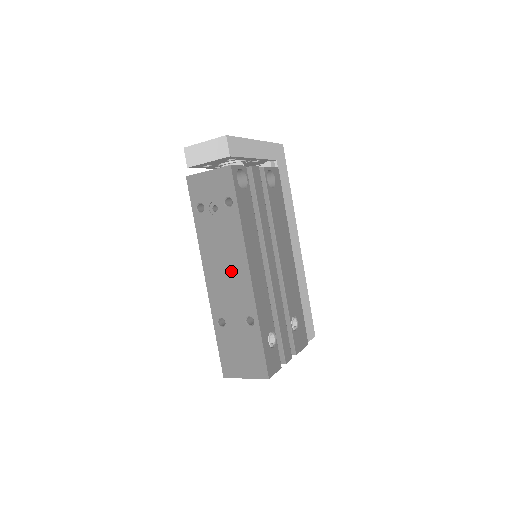
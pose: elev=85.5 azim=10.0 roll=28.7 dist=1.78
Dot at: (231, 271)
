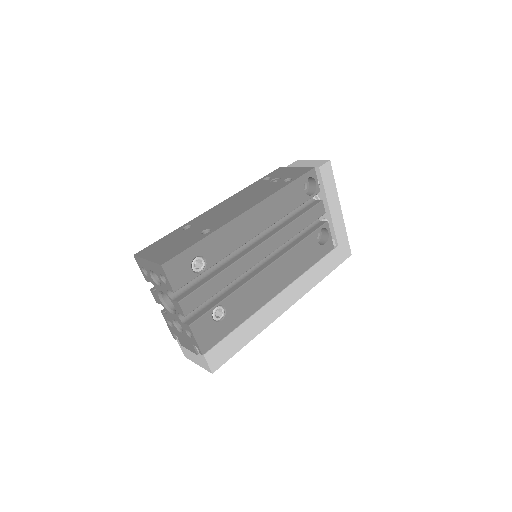
Dot at: (238, 206)
